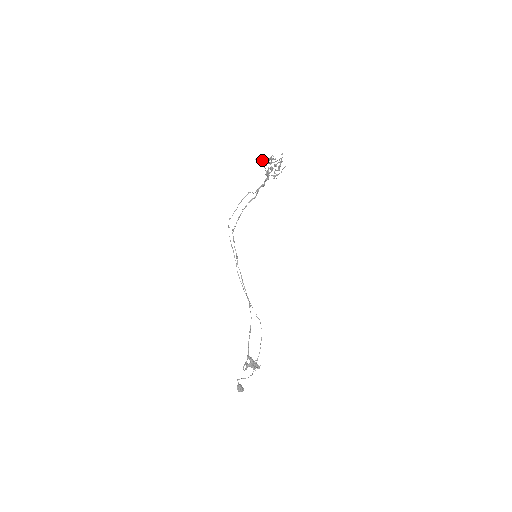
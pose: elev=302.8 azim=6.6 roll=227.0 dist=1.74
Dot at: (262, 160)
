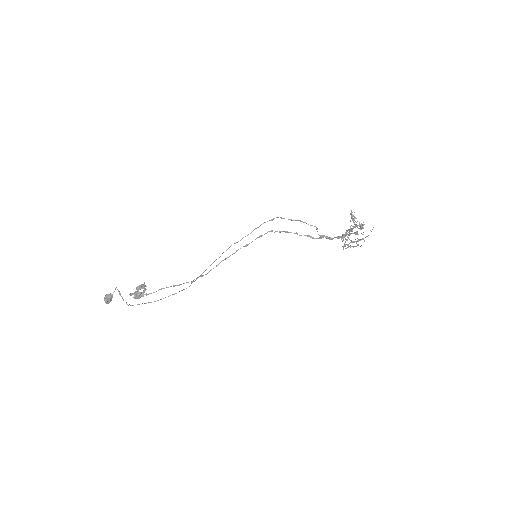
Dot at: occluded
